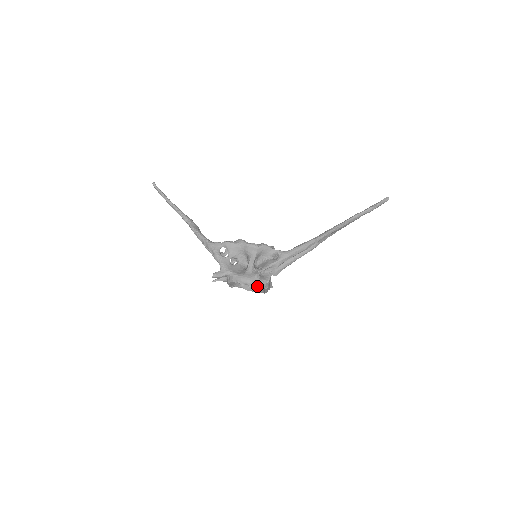
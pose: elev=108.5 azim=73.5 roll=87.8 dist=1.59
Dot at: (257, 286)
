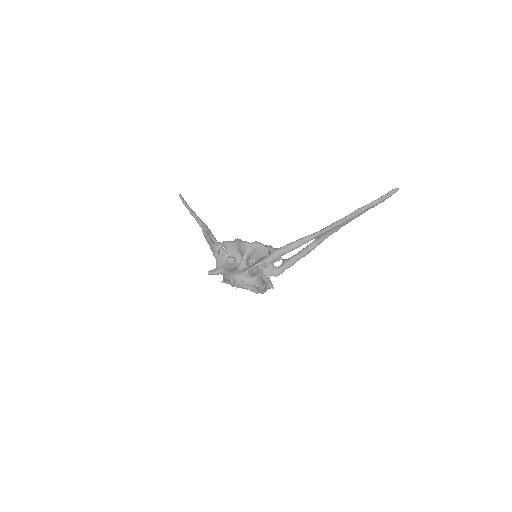
Dot at: occluded
